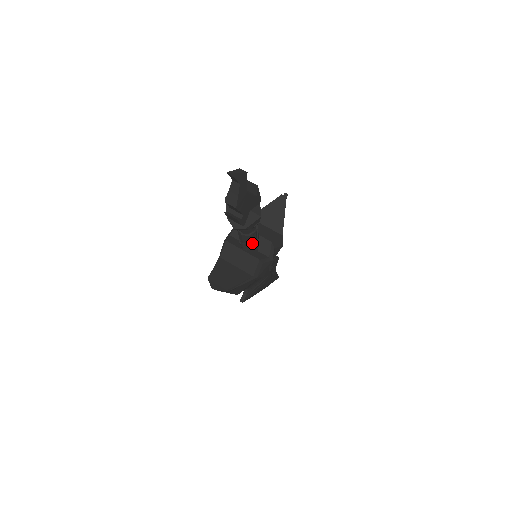
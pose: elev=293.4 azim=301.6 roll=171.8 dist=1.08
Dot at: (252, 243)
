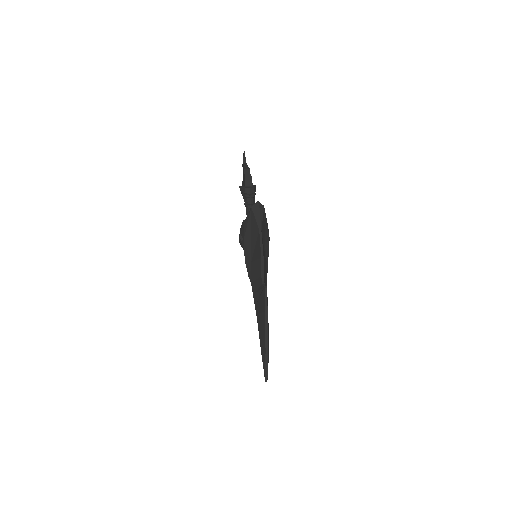
Dot at: occluded
